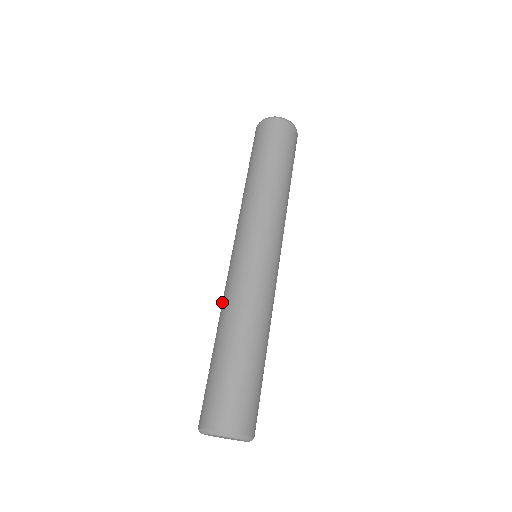
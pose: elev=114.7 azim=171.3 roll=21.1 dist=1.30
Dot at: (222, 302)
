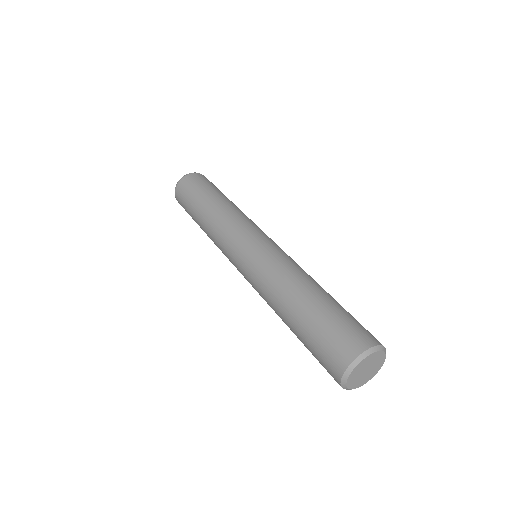
Dot at: (265, 291)
